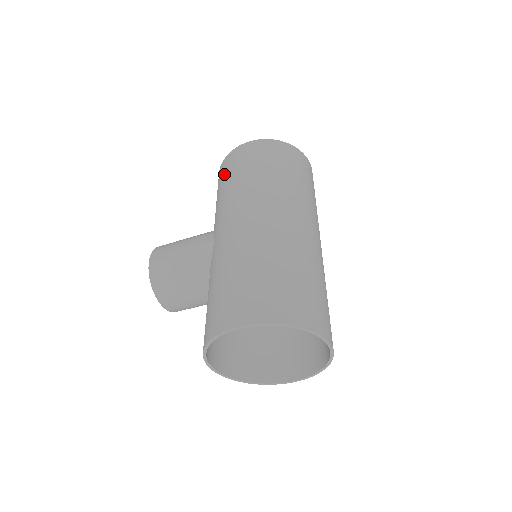
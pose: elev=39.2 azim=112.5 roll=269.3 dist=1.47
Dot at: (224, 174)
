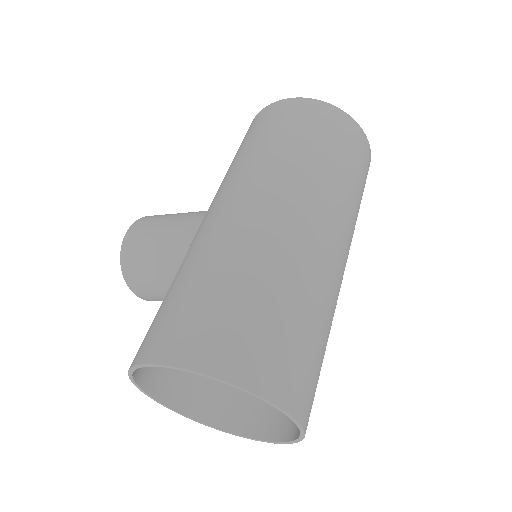
Dot at: (244, 138)
